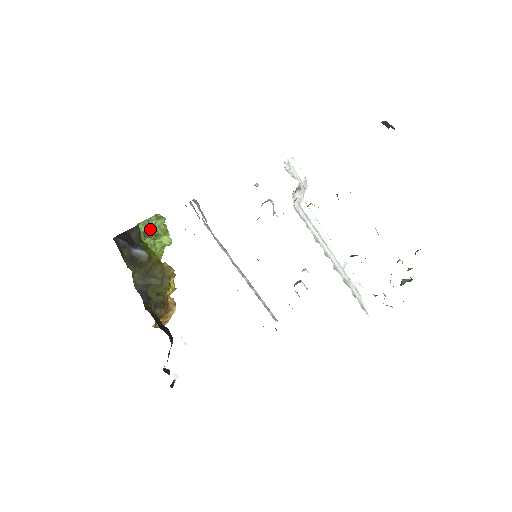
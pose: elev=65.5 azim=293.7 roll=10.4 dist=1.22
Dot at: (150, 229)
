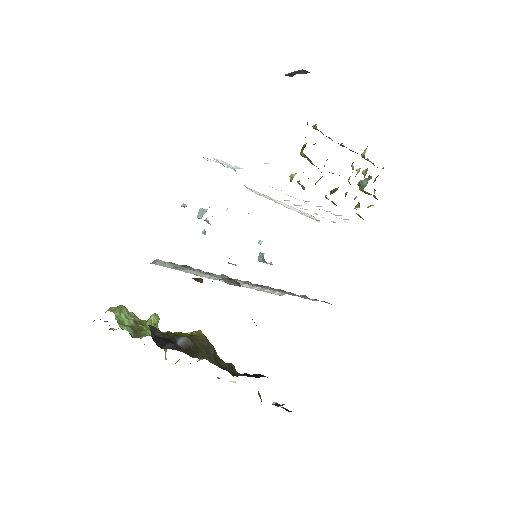
Dot at: (131, 324)
